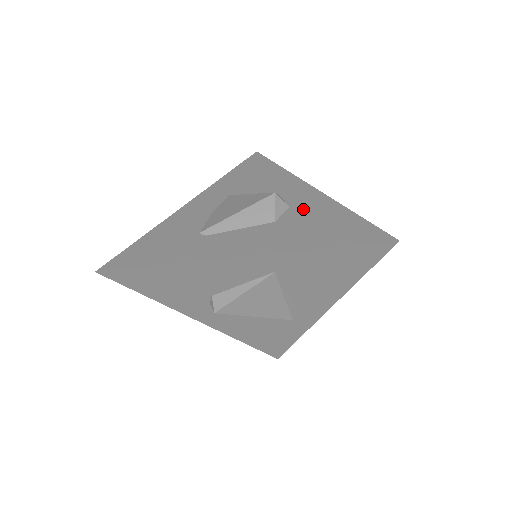
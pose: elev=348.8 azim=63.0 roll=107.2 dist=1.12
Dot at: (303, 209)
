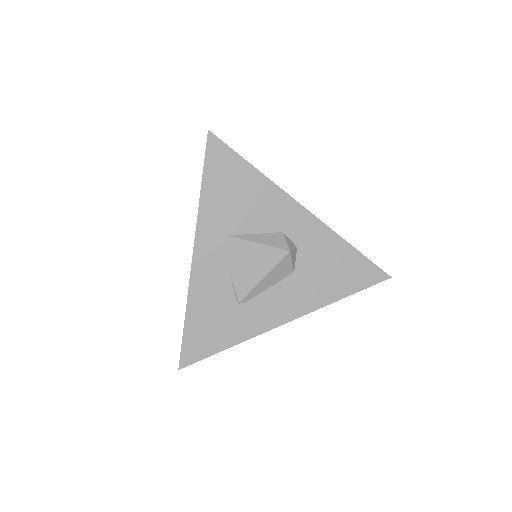
Dot at: (310, 249)
